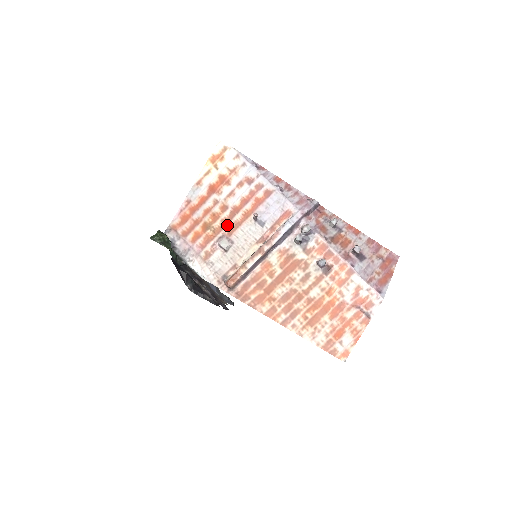
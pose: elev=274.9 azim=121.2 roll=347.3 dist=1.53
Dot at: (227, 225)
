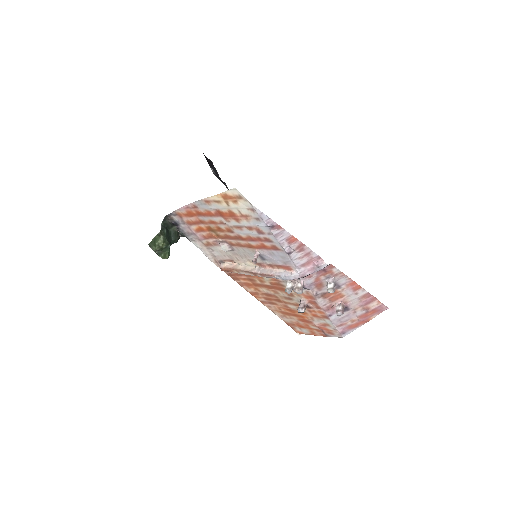
Dot at: (230, 239)
